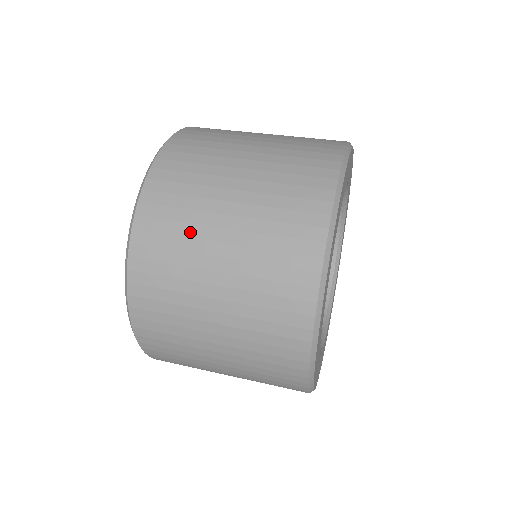
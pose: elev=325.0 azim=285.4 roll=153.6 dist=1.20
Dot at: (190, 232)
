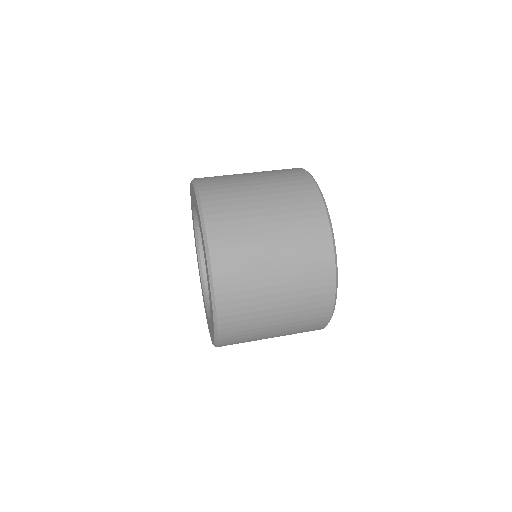
Dot at: (254, 285)
